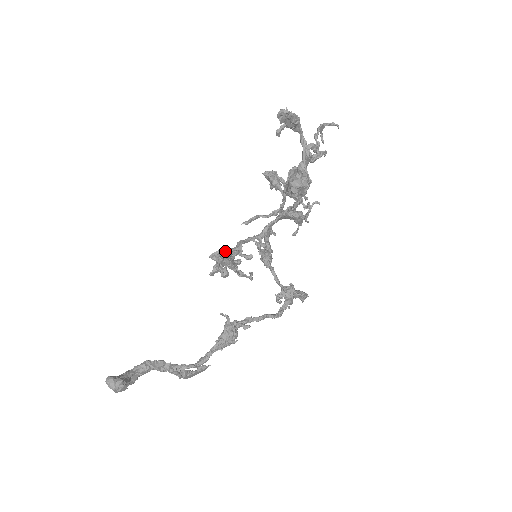
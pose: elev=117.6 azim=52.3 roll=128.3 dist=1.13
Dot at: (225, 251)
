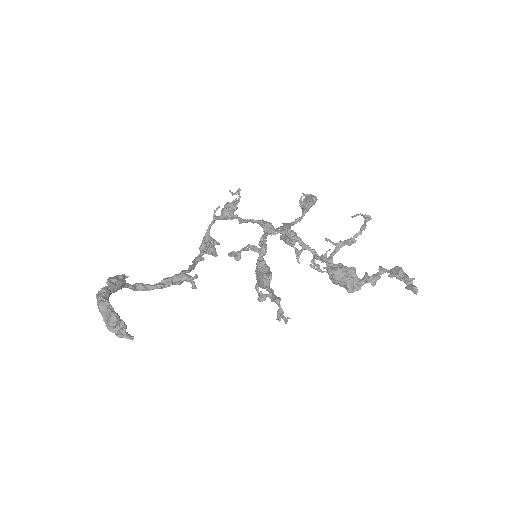
Dot at: (270, 272)
